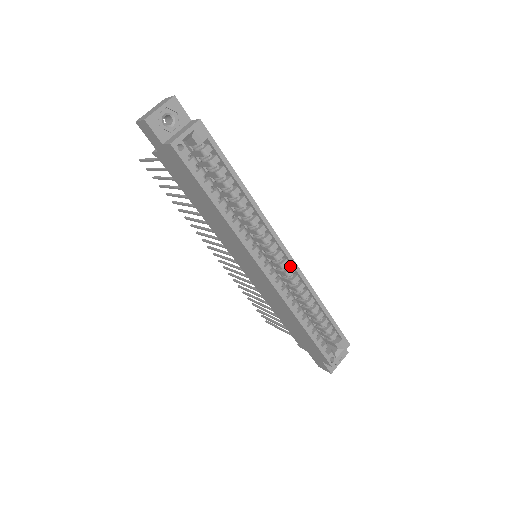
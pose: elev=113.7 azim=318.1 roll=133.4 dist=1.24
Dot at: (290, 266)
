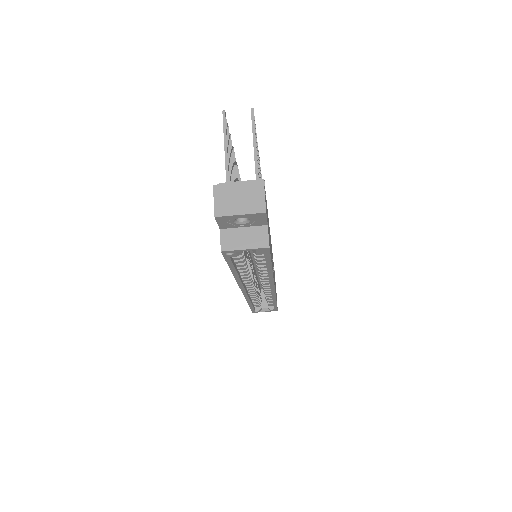
Dot at: occluded
